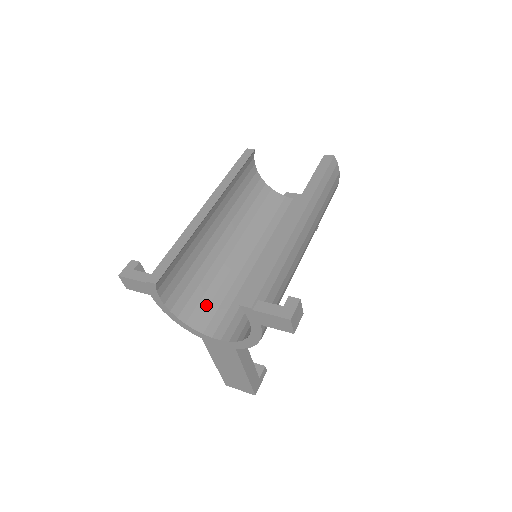
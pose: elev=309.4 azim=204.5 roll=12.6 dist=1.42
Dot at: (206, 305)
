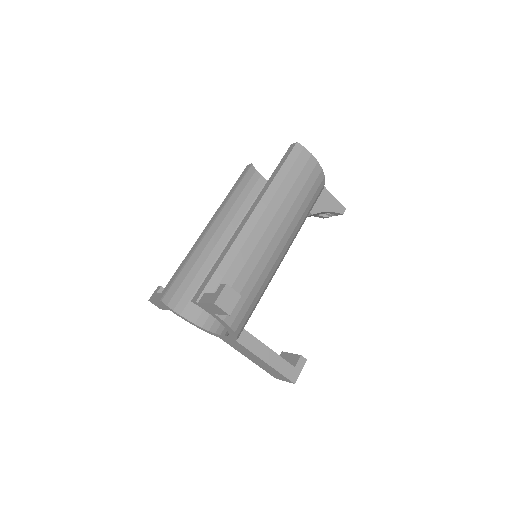
Dot at: occluded
